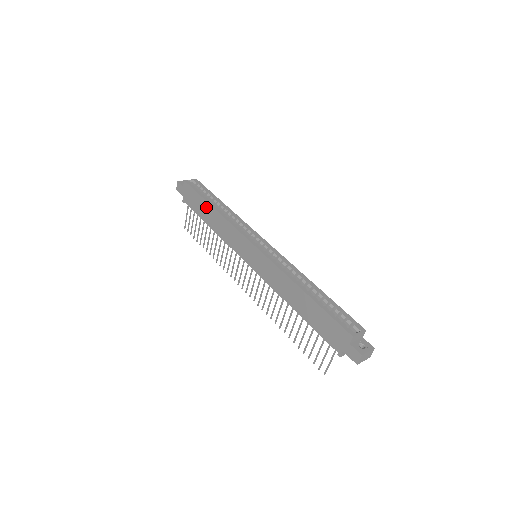
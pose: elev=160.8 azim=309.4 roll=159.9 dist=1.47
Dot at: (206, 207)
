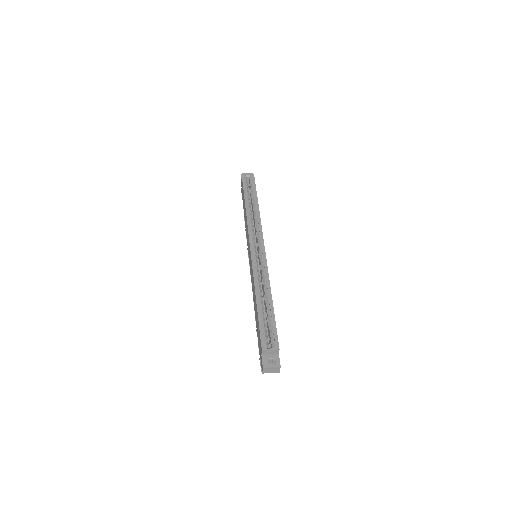
Dot at: (244, 203)
